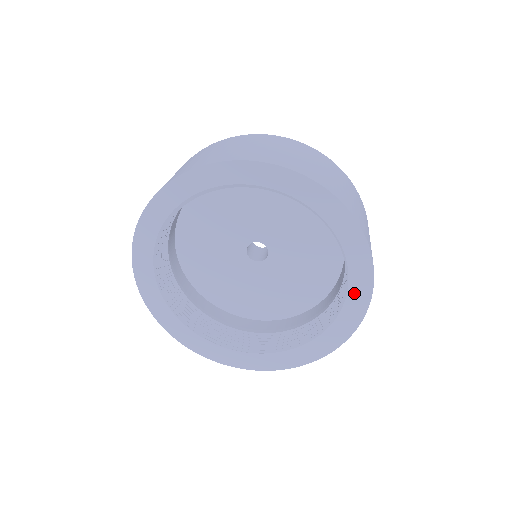
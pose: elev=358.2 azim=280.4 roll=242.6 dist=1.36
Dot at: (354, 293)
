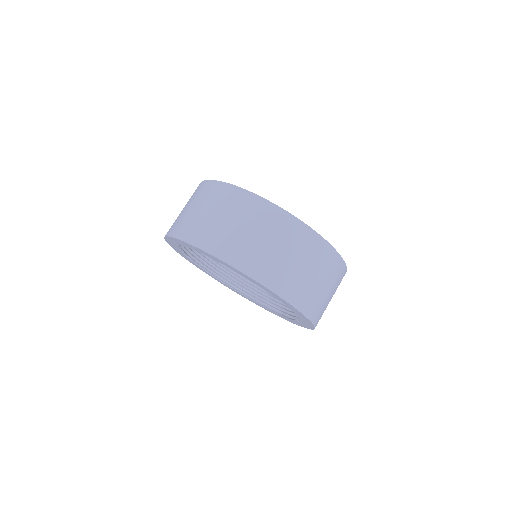
Dot at: (295, 312)
